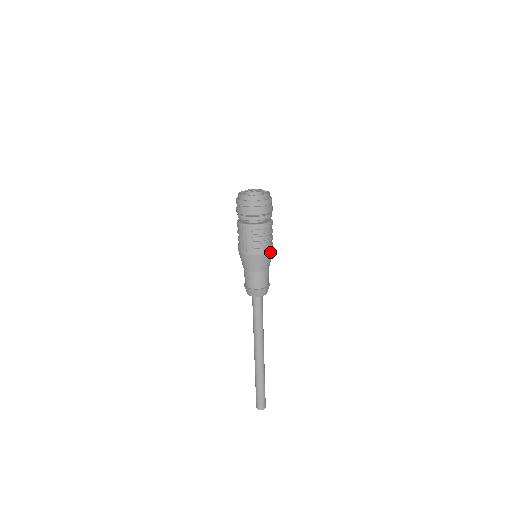
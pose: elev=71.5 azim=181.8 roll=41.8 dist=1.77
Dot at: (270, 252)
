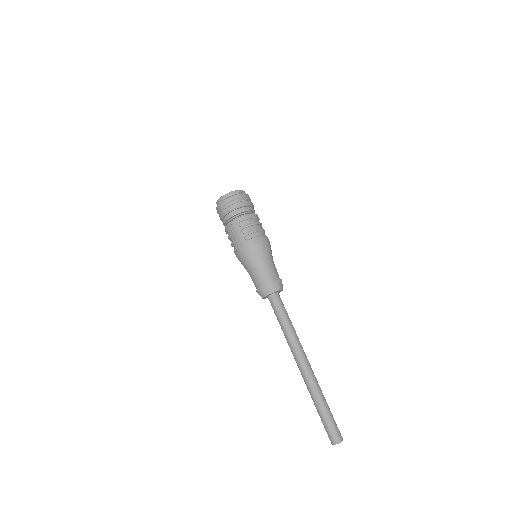
Dot at: (266, 241)
